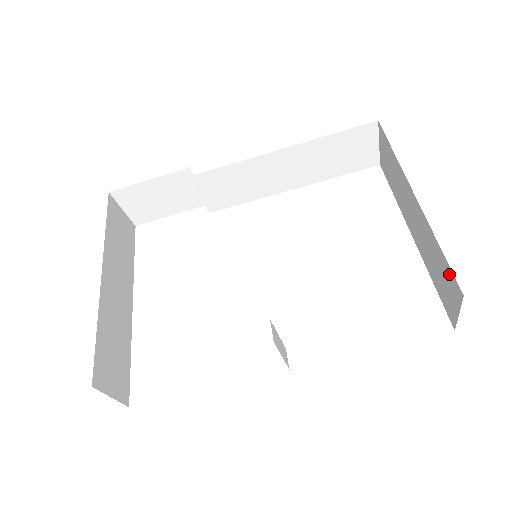
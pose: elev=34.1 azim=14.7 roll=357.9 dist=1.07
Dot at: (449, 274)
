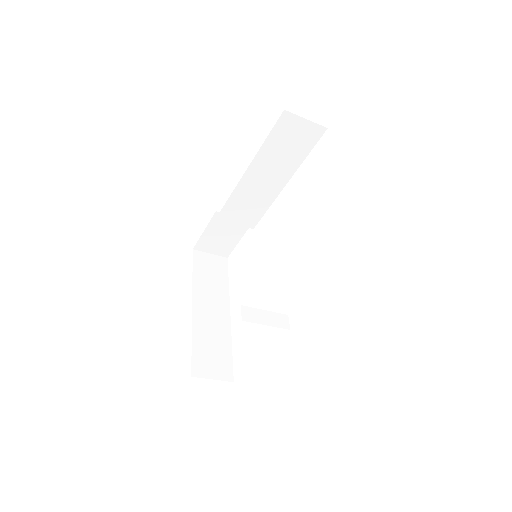
Dot at: occluded
